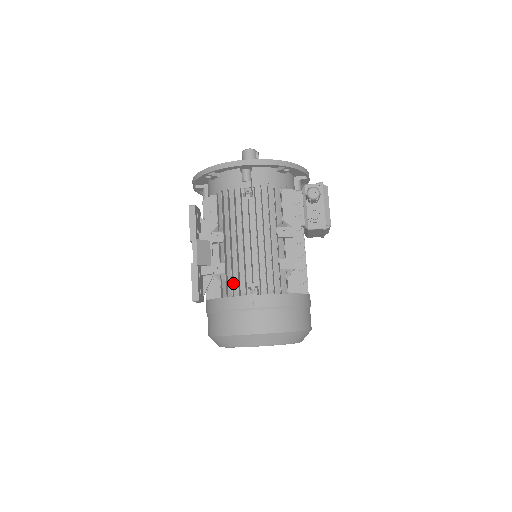
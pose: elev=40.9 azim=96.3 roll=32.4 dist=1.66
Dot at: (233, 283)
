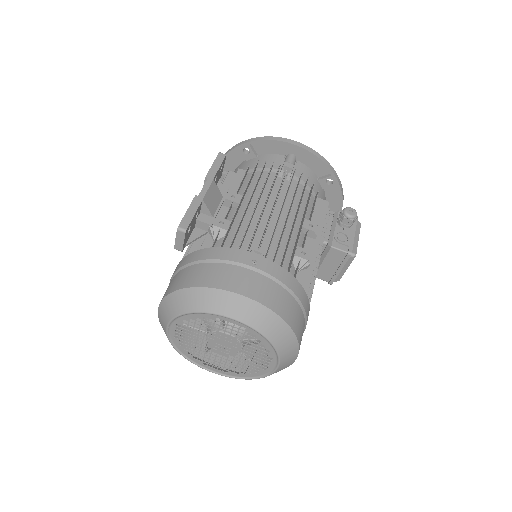
Dot at: (233, 240)
